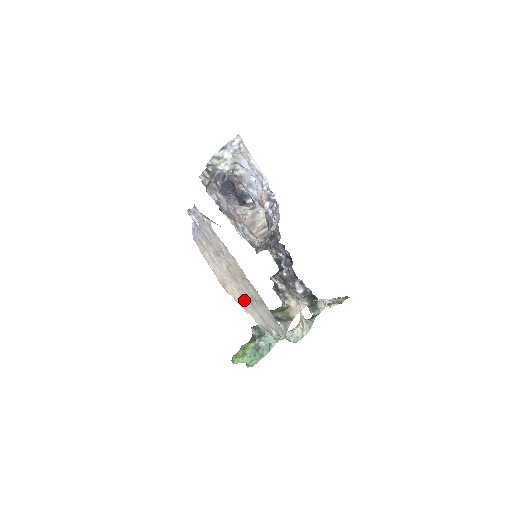
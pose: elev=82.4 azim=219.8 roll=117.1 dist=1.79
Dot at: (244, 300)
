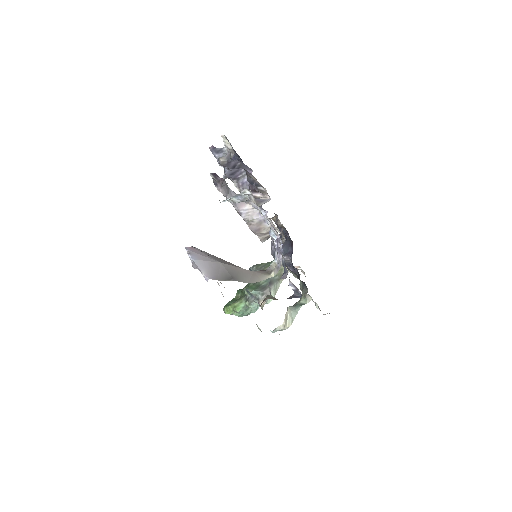
Dot at: occluded
